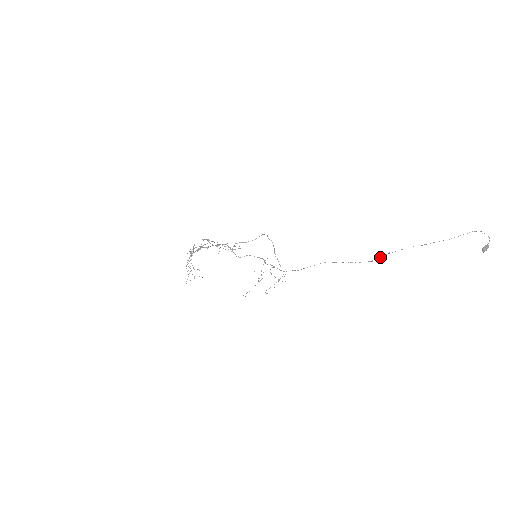
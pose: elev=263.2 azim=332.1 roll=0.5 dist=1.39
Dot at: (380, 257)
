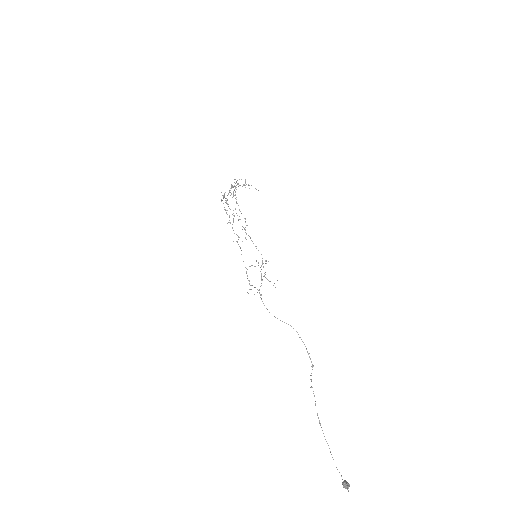
Dot at: occluded
